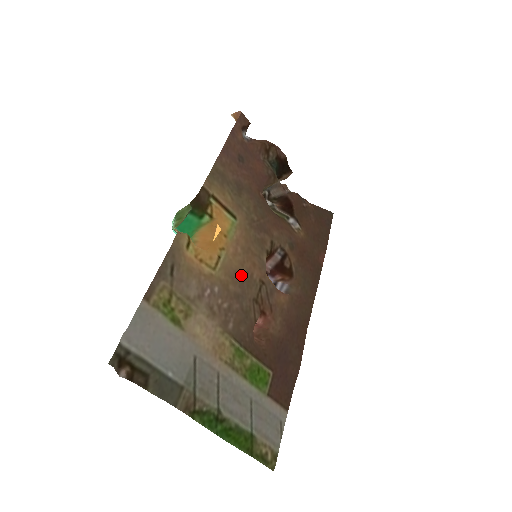
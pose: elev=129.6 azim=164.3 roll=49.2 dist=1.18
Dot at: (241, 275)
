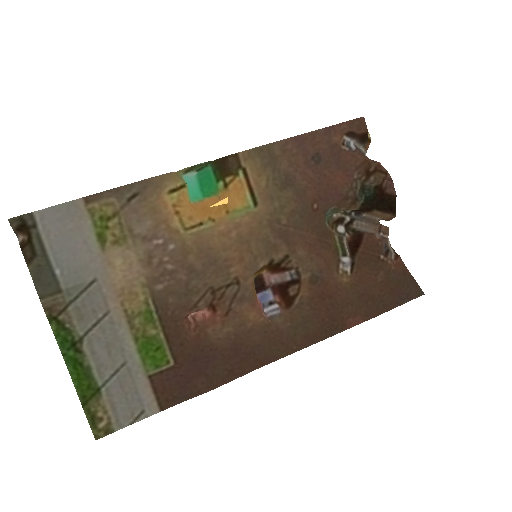
Dot at: (215, 256)
